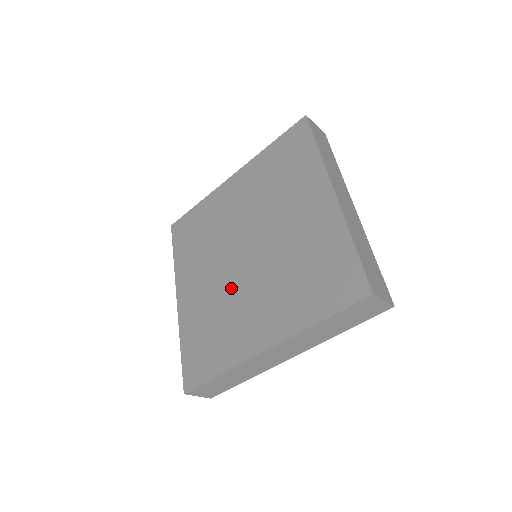
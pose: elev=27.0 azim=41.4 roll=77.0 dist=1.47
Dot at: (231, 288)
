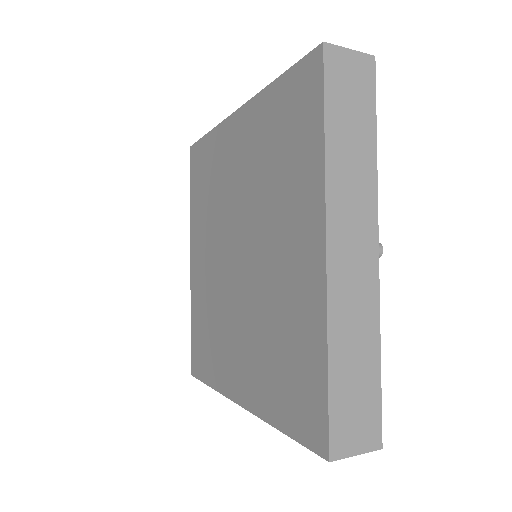
Dot at: (223, 295)
